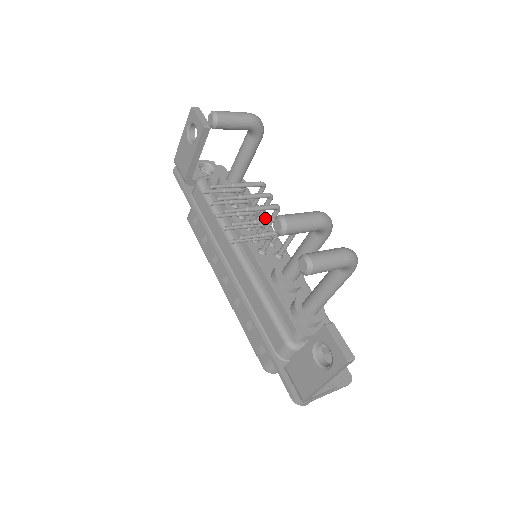
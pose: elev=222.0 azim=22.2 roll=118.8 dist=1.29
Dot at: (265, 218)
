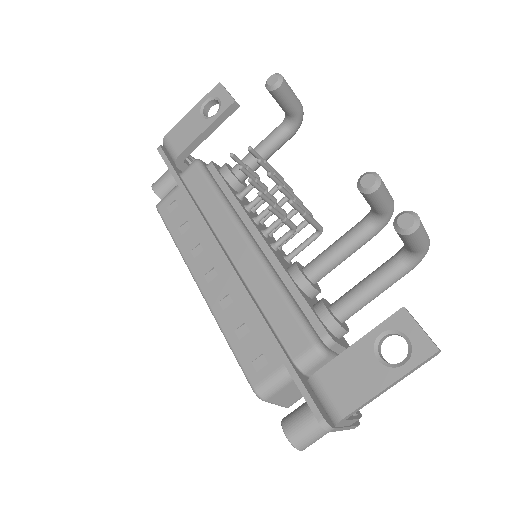
Dot at: occluded
